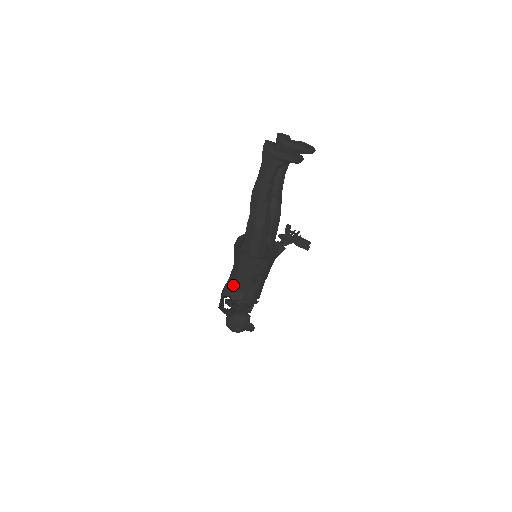
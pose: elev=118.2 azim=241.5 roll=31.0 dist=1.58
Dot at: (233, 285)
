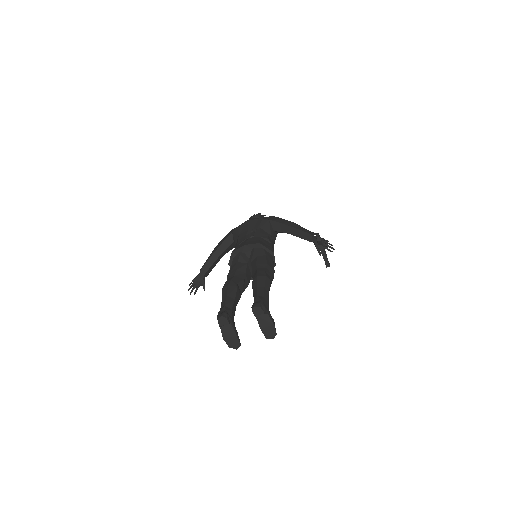
Dot at: occluded
